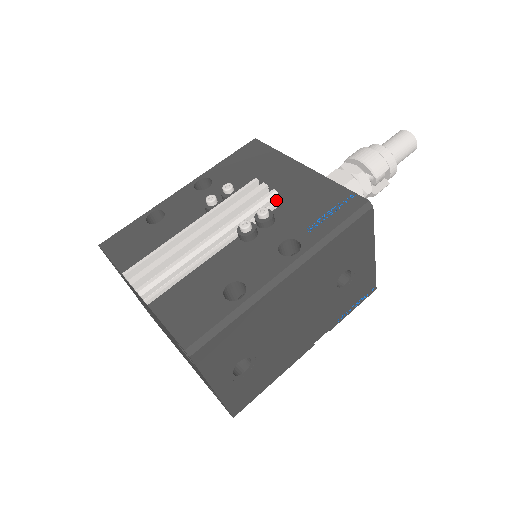
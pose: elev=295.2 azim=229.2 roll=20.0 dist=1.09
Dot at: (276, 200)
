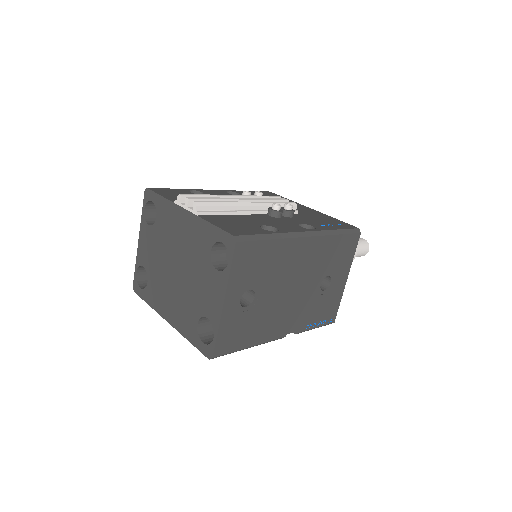
Dot at: (294, 209)
